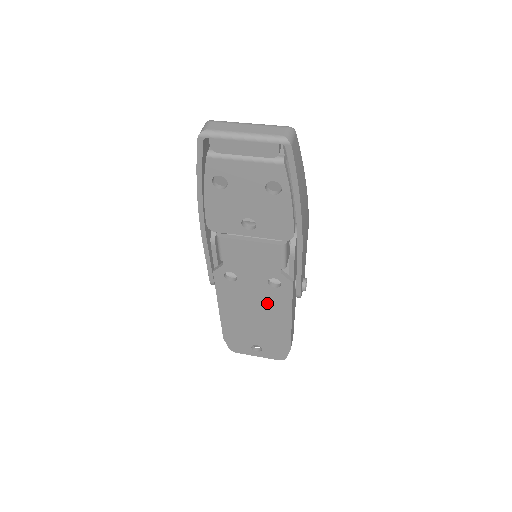
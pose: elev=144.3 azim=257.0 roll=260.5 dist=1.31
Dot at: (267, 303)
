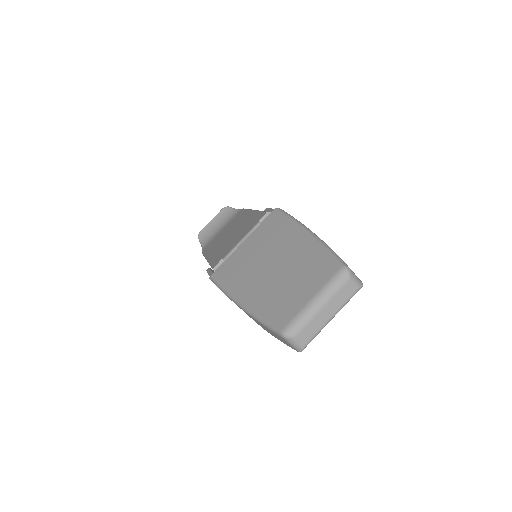
Dot at: occluded
